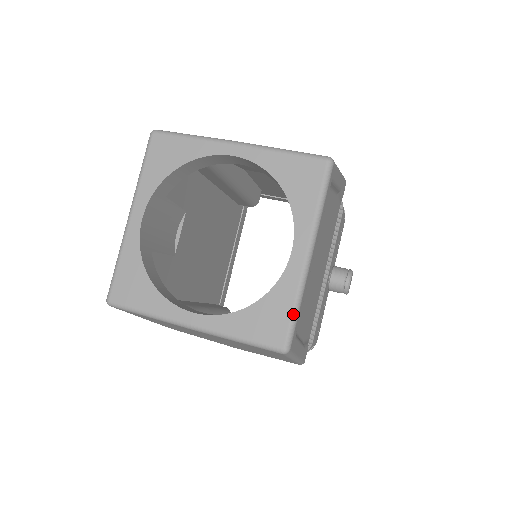
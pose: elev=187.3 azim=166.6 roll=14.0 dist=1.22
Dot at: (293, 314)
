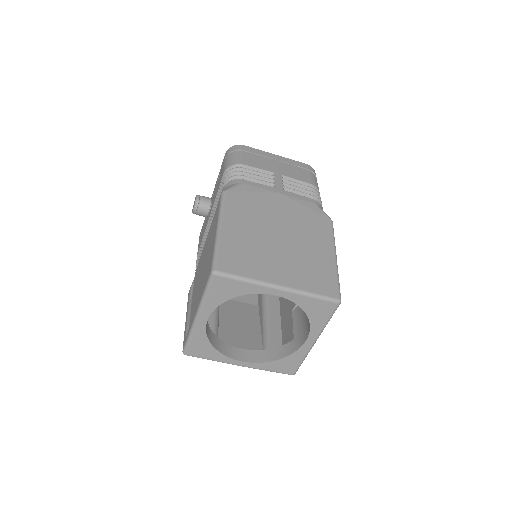
Dot at: (301, 363)
